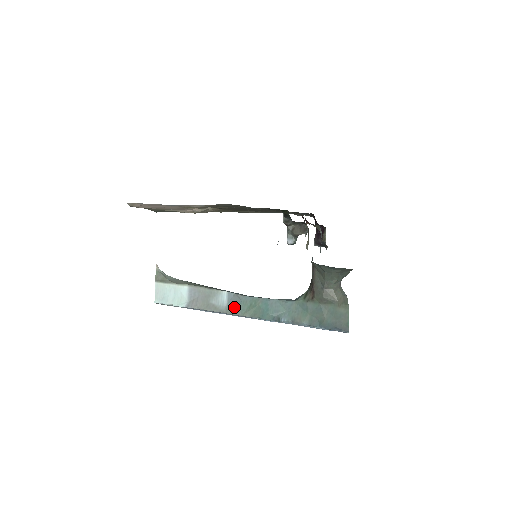
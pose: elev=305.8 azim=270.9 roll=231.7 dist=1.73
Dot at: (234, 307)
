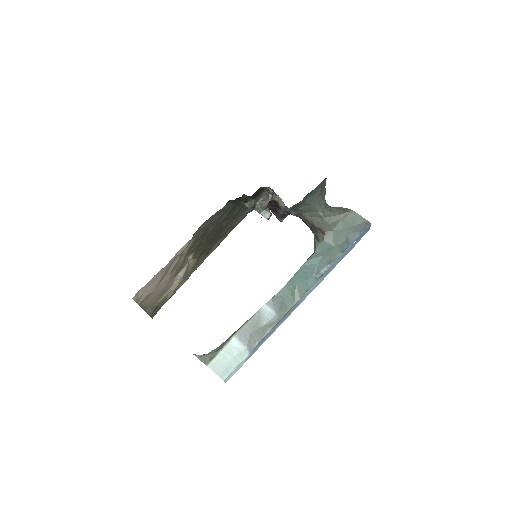
Dot at: (282, 307)
